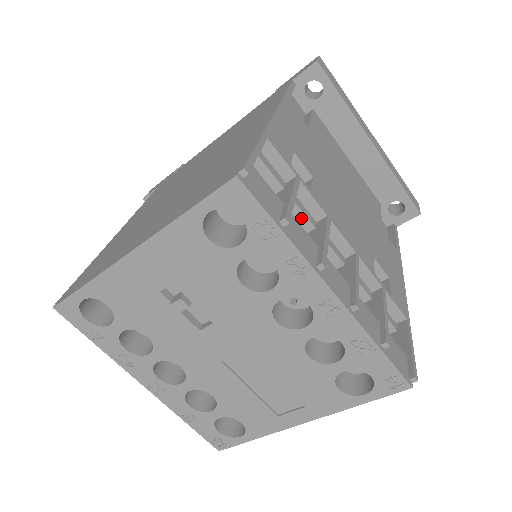
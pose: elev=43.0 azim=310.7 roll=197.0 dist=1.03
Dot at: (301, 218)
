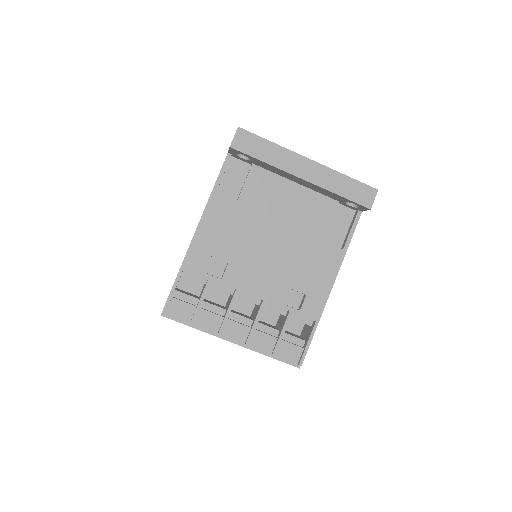
Dot at: (223, 291)
